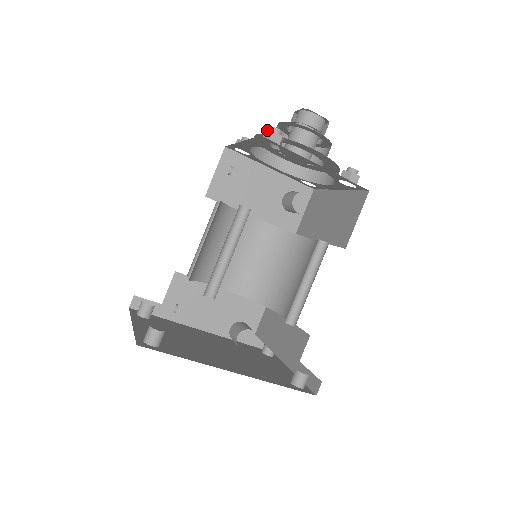
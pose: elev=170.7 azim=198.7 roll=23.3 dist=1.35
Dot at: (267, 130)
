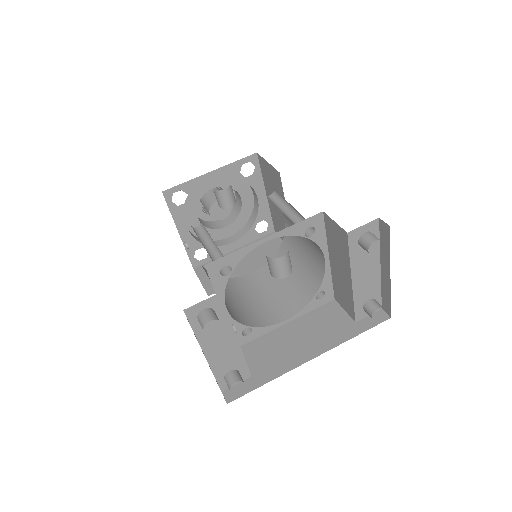
Dot at: occluded
